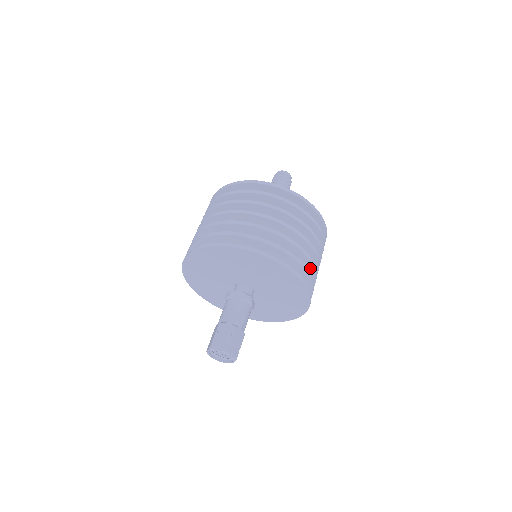
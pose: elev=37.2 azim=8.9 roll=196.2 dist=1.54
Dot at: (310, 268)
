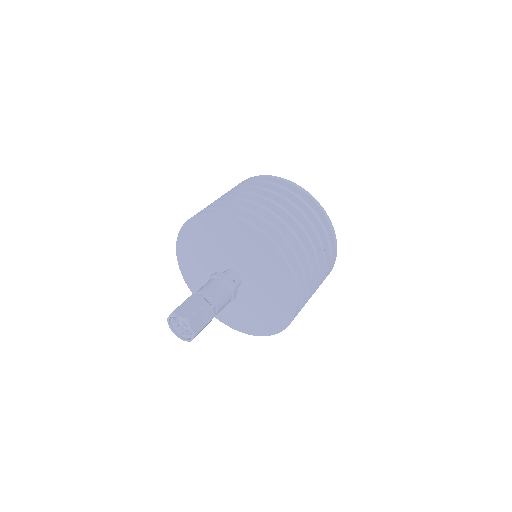
Dot at: (307, 276)
